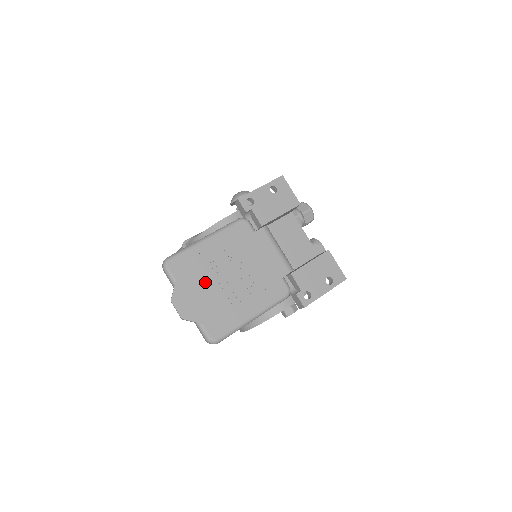
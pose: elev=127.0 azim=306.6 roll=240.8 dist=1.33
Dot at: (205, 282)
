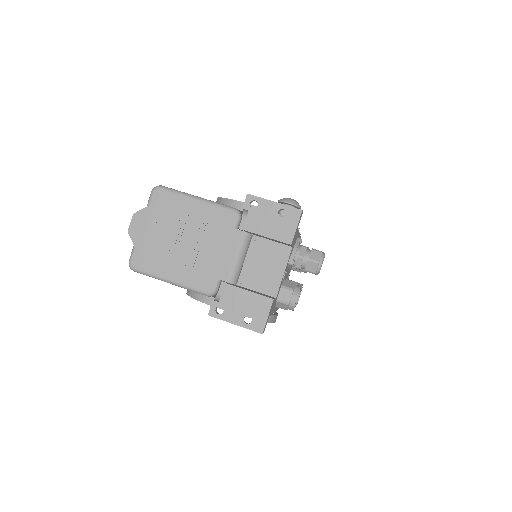
Dot at: (165, 225)
